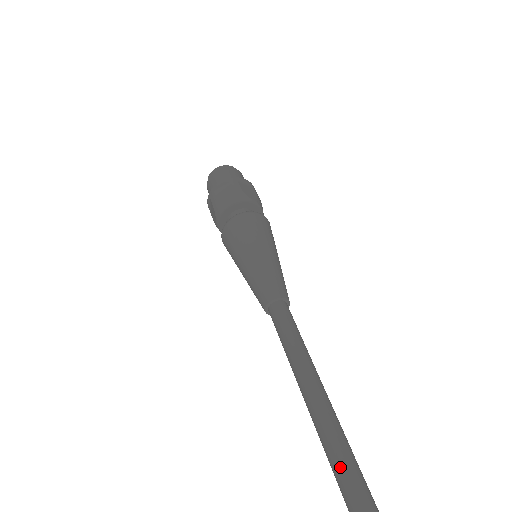
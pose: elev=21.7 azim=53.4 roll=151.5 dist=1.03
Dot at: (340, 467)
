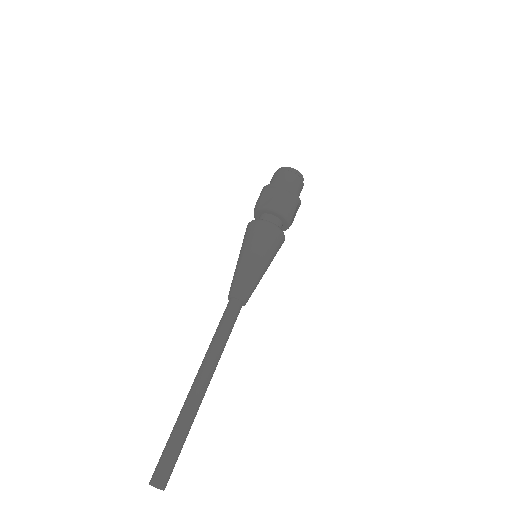
Dot at: (188, 417)
